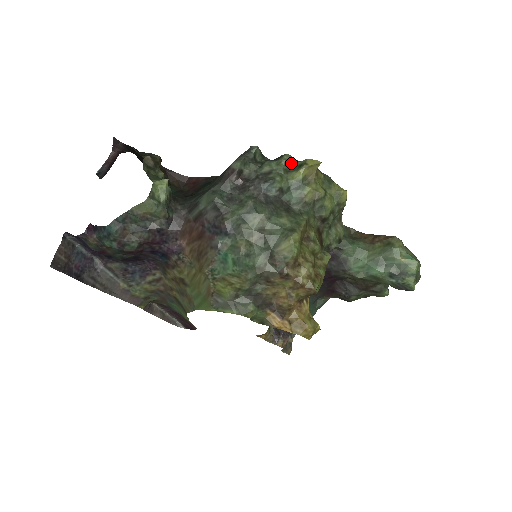
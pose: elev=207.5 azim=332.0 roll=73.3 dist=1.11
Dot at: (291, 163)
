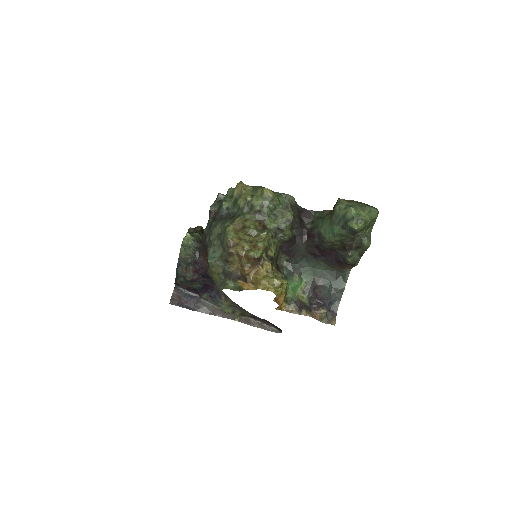
Dot at: (232, 191)
